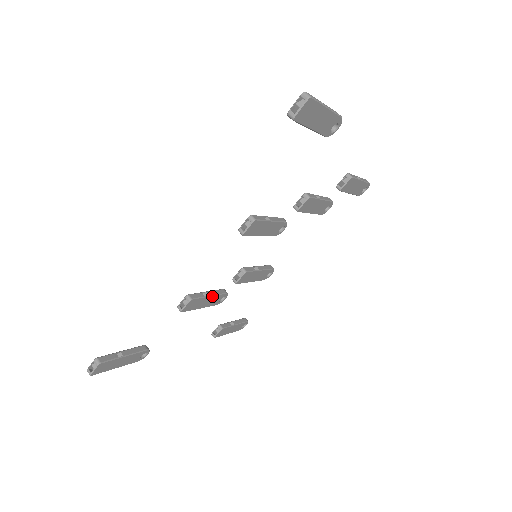
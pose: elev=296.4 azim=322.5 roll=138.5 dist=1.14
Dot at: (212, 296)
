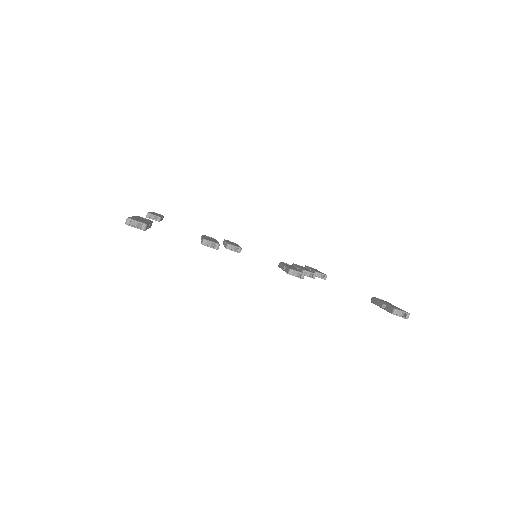
Dot at: occluded
